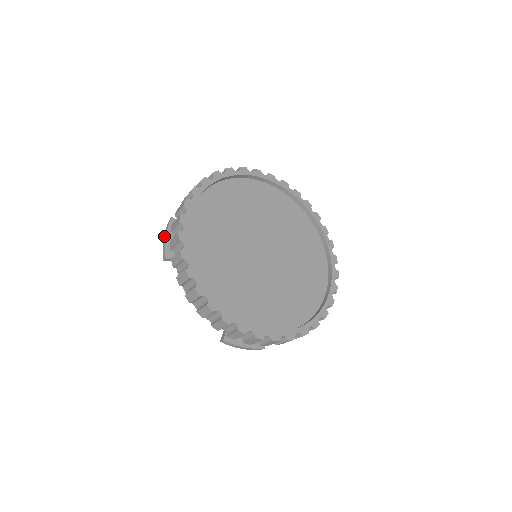
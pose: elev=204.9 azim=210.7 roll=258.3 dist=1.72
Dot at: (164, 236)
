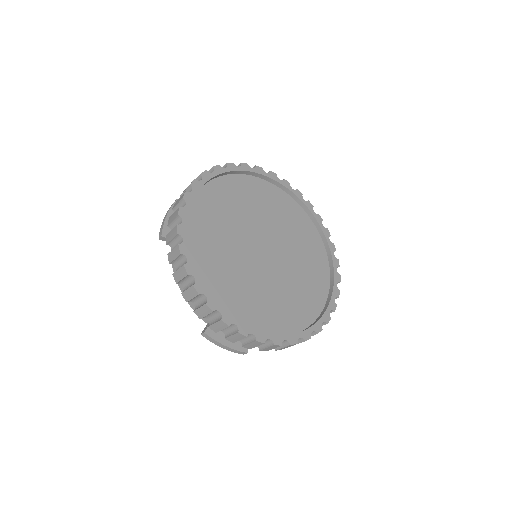
Dot at: (165, 215)
